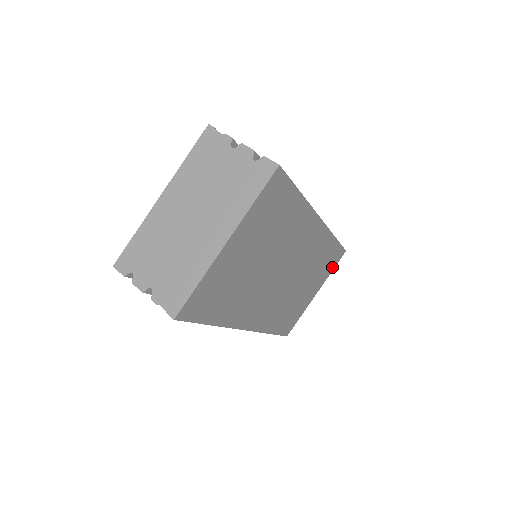
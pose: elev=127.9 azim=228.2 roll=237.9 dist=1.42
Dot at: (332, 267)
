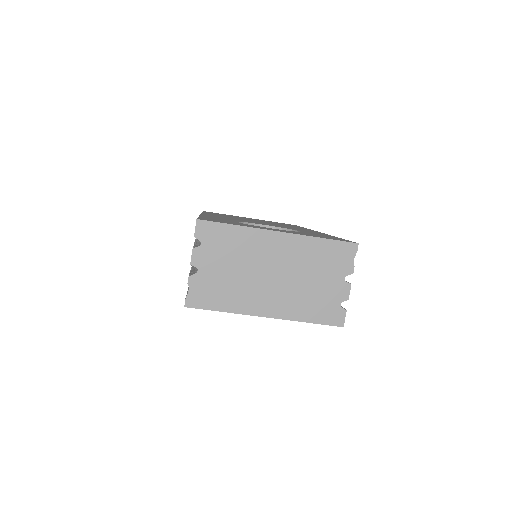
Dot at: occluded
